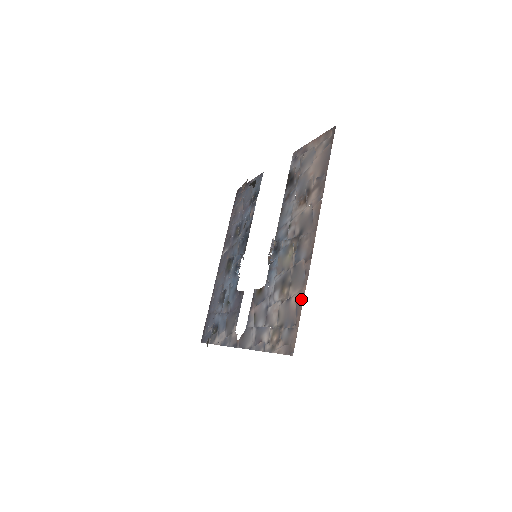
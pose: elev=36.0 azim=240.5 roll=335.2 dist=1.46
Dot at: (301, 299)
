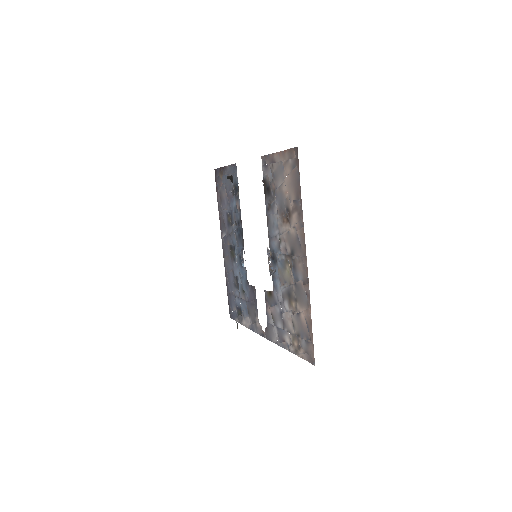
Dot at: (309, 319)
